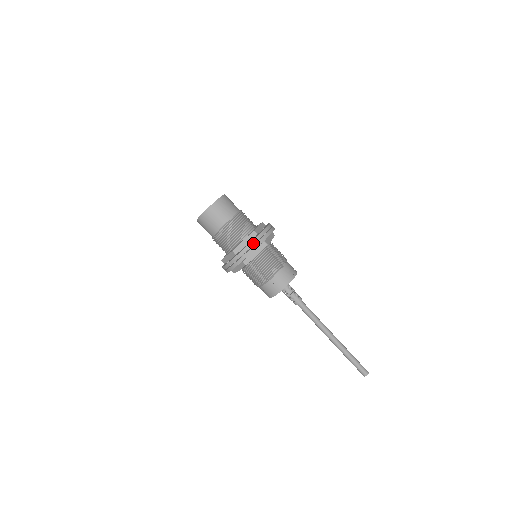
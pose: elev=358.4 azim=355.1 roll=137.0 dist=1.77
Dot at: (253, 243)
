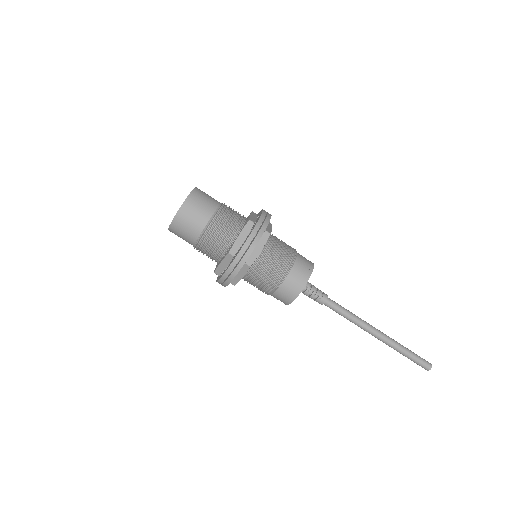
Dot at: (228, 272)
